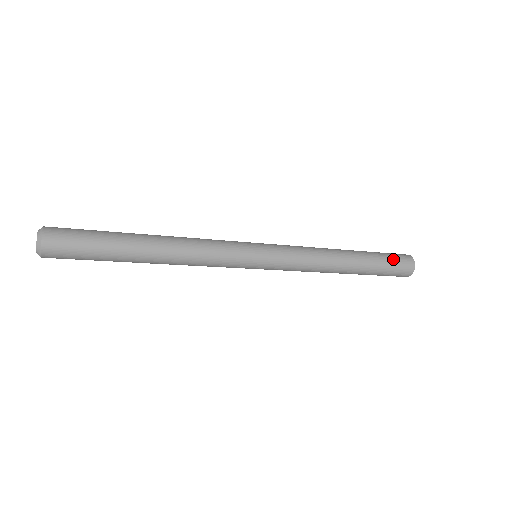
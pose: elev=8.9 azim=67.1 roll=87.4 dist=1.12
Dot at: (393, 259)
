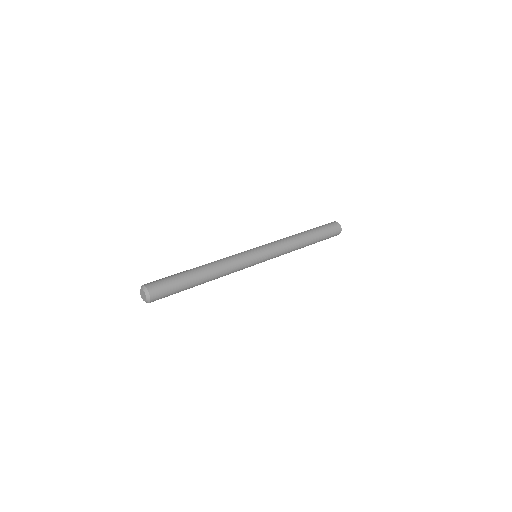
Dot at: (327, 226)
